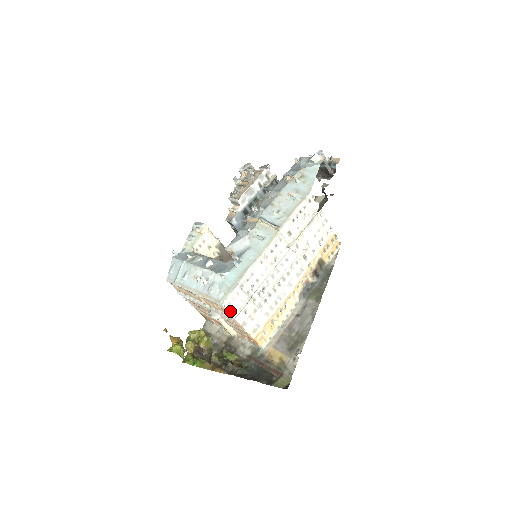
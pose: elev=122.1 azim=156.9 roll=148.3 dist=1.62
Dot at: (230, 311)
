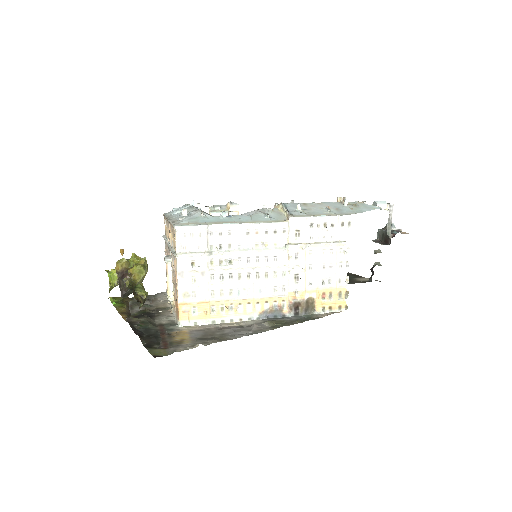
Dot at: (179, 244)
